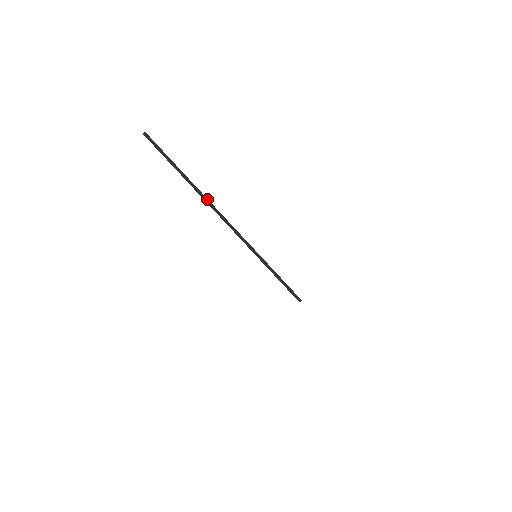
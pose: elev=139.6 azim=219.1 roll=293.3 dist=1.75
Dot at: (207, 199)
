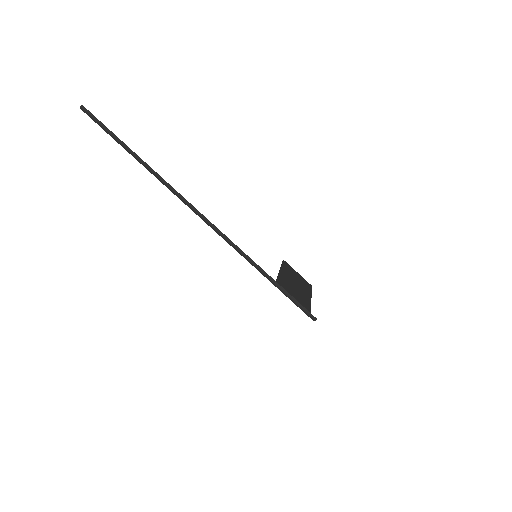
Dot at: (175, 190)
